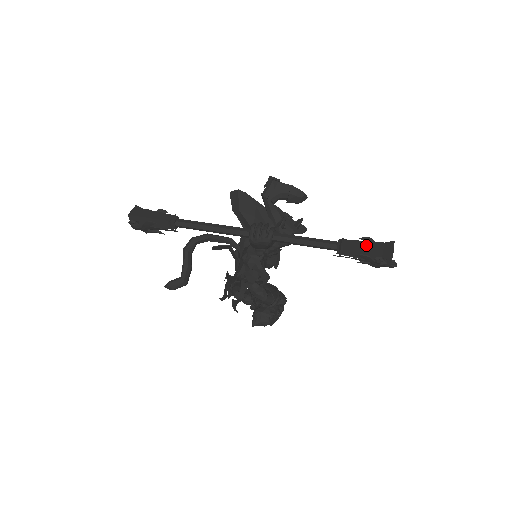
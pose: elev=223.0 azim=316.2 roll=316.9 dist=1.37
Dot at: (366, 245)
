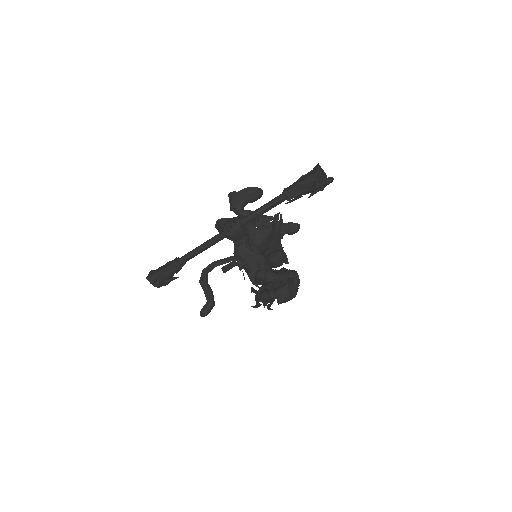
Dot at: (300, 180)
